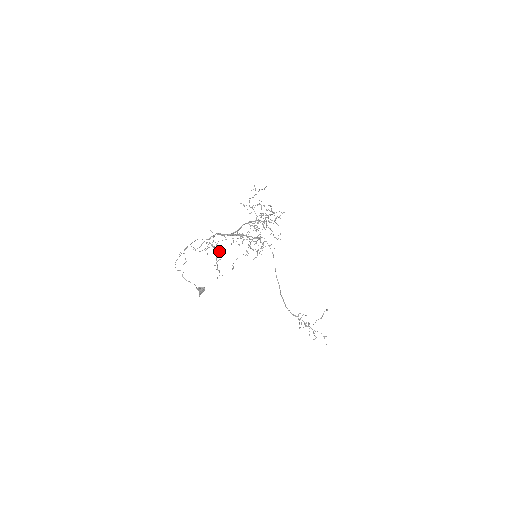
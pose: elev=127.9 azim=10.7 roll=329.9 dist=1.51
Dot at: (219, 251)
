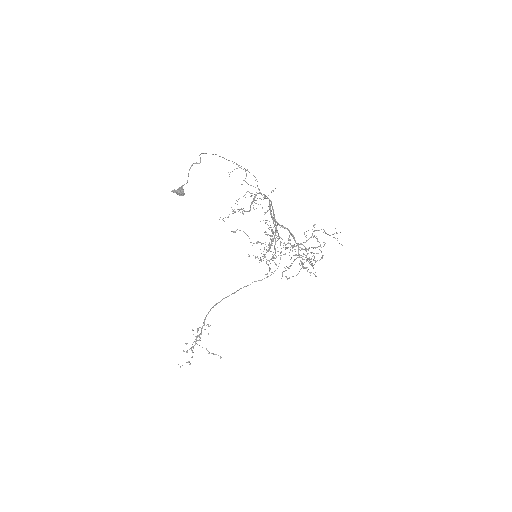
Dot at: (250, 209)
